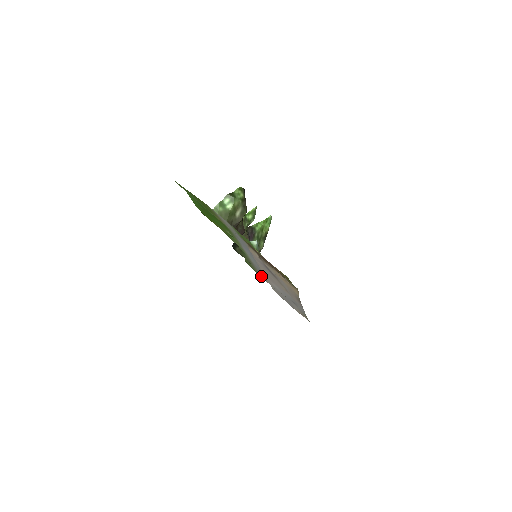
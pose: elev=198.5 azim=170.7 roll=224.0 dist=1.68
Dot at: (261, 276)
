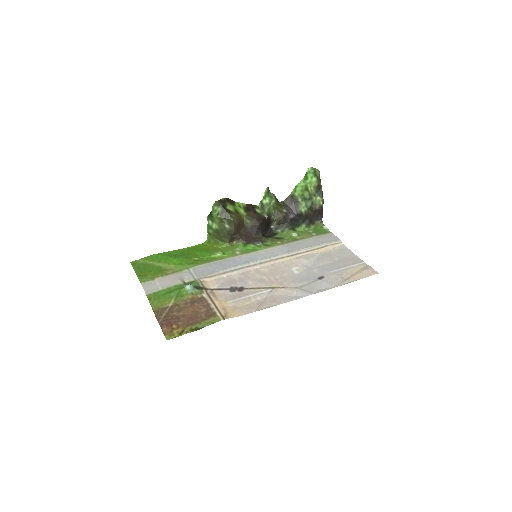
Dot at: (326, 235)
